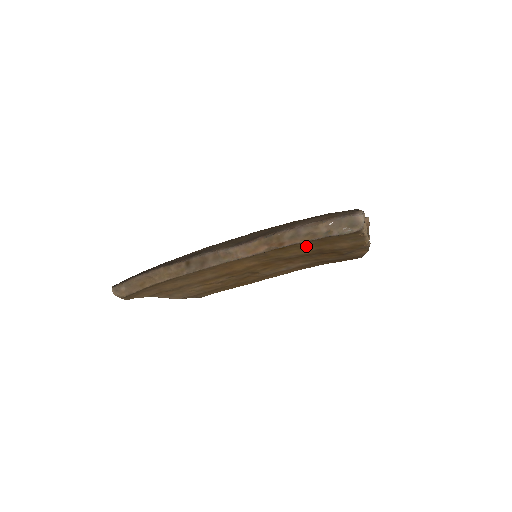
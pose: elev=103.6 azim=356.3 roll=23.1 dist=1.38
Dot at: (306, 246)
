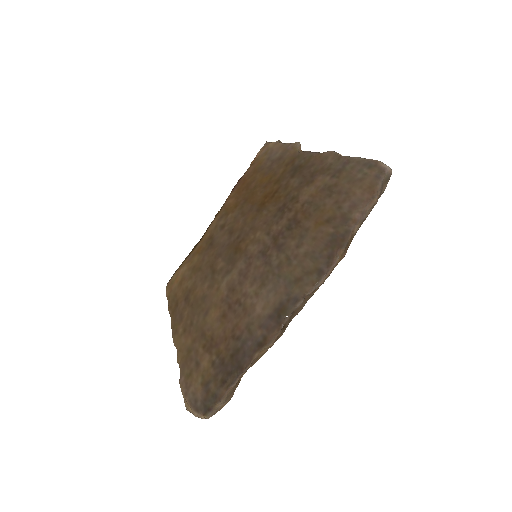
Dot at: occluded
